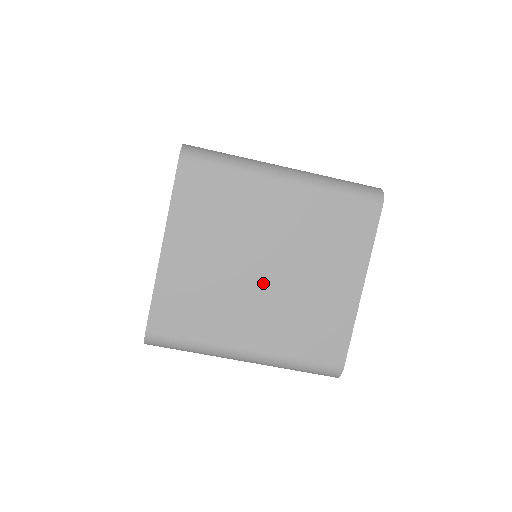
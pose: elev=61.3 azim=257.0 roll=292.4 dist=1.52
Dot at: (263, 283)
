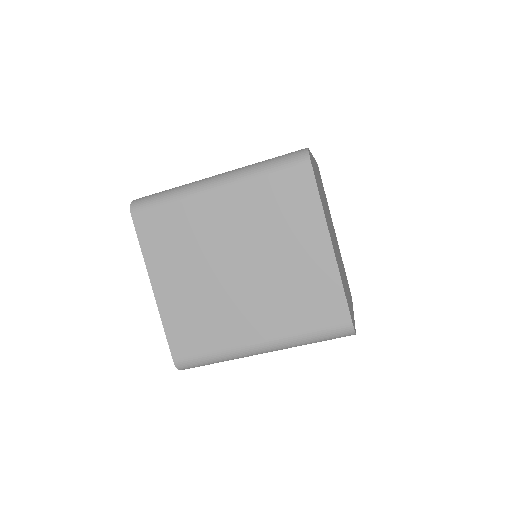
Dot at: (243, 280)
